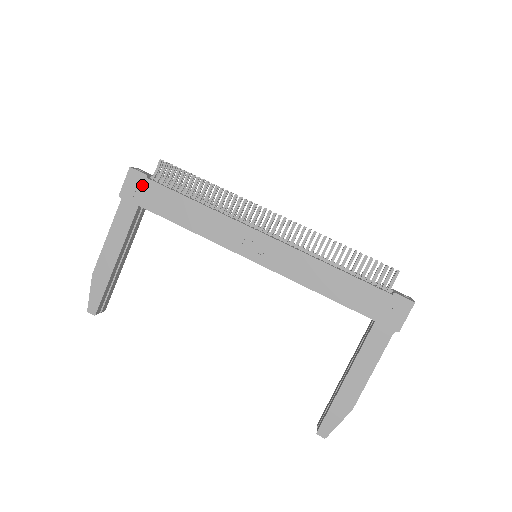
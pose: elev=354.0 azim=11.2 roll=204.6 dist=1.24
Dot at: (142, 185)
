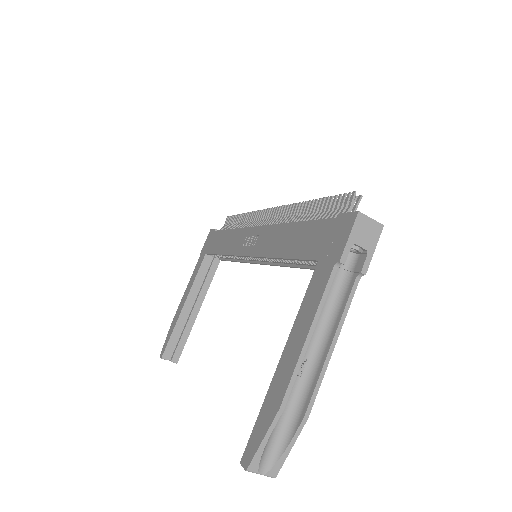
Dot at: (211, 238)
